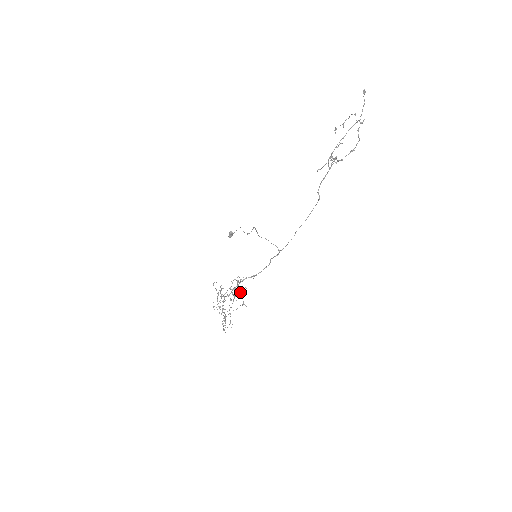
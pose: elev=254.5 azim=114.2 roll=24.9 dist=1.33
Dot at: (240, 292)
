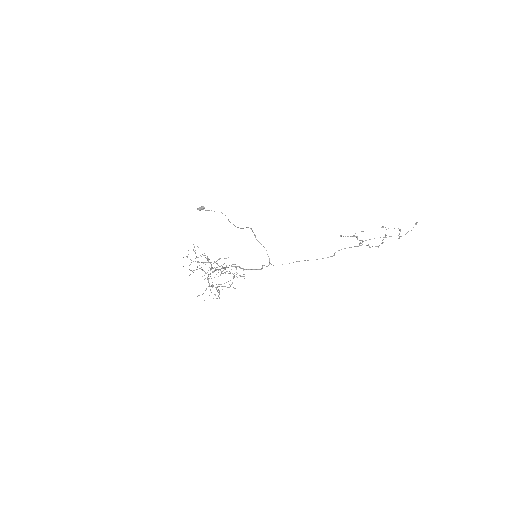
Dot at: occluded
